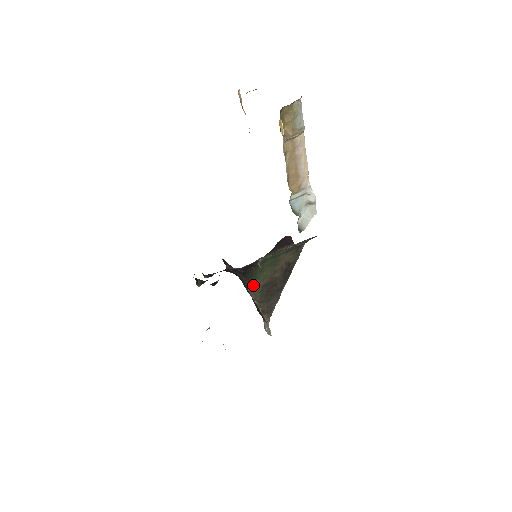
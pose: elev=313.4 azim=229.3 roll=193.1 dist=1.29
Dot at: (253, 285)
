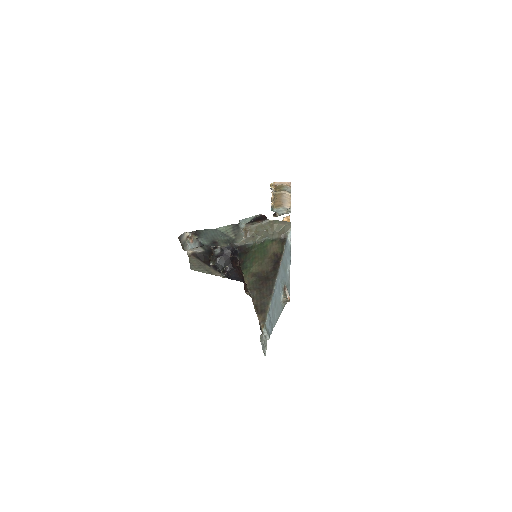
Dot at: (247, 271)
